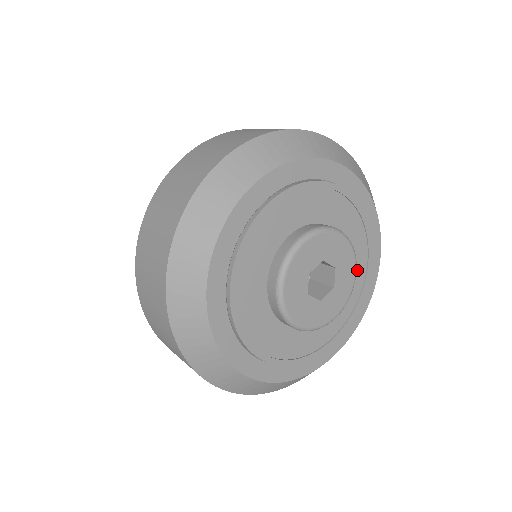
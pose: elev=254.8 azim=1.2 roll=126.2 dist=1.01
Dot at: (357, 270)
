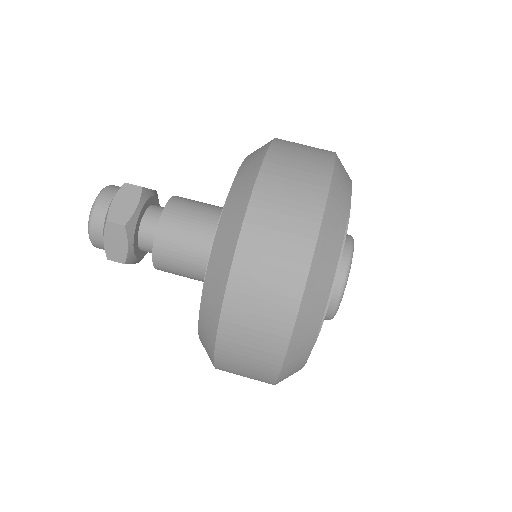
Dot at: occluded
